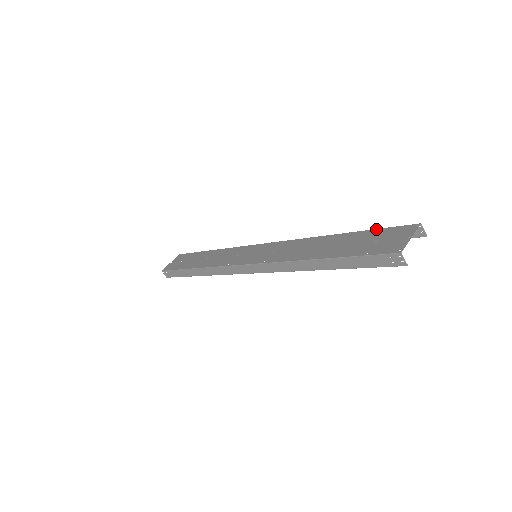
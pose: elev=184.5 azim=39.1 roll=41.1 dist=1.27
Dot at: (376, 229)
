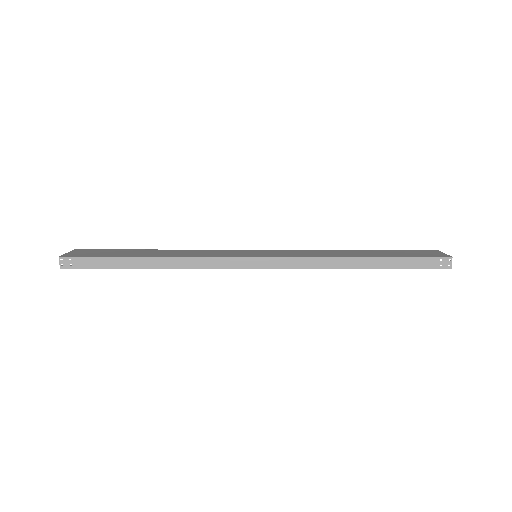
Dot at: occluded
